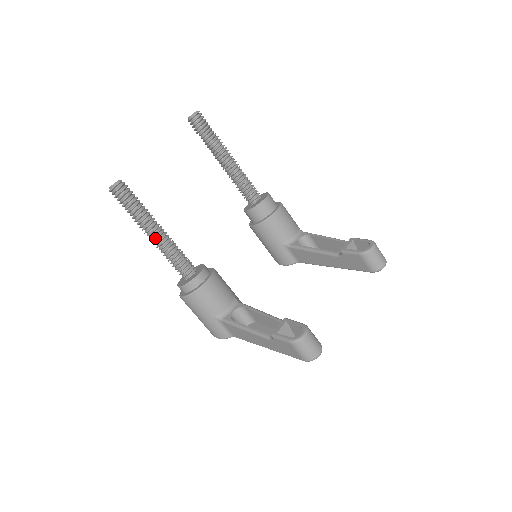
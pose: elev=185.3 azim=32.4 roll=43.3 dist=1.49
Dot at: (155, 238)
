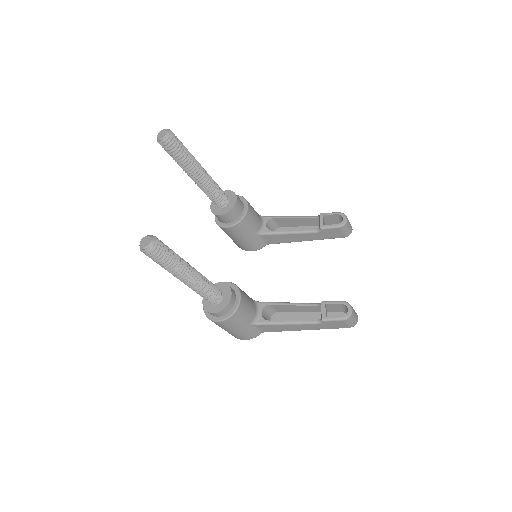
Dot at: (192, 279)
